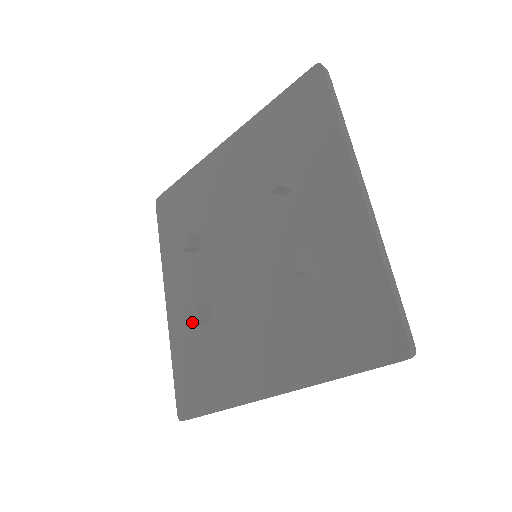
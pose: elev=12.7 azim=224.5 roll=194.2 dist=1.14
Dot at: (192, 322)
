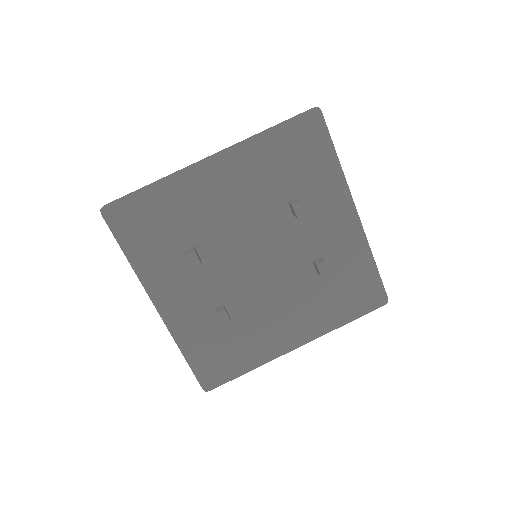
Dot at: (224, 324)
